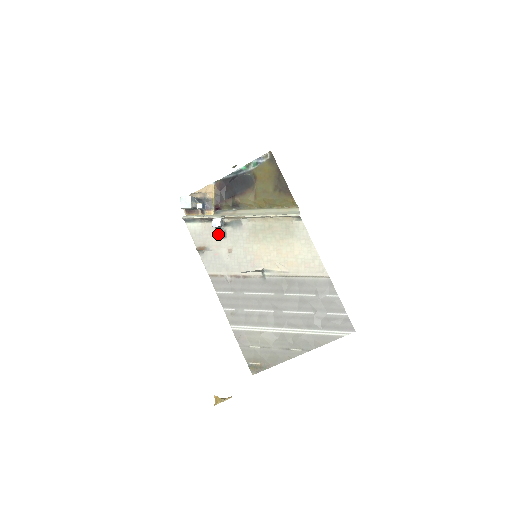
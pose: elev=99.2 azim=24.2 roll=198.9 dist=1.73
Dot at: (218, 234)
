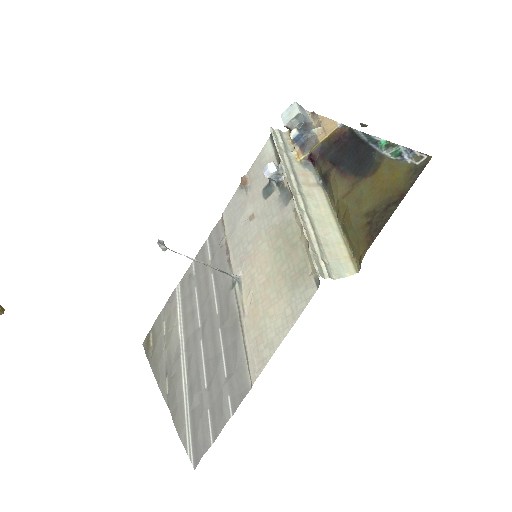
Dot at: (267, 186)
